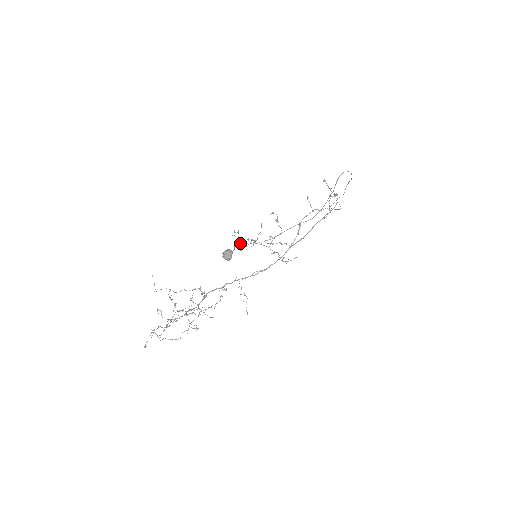
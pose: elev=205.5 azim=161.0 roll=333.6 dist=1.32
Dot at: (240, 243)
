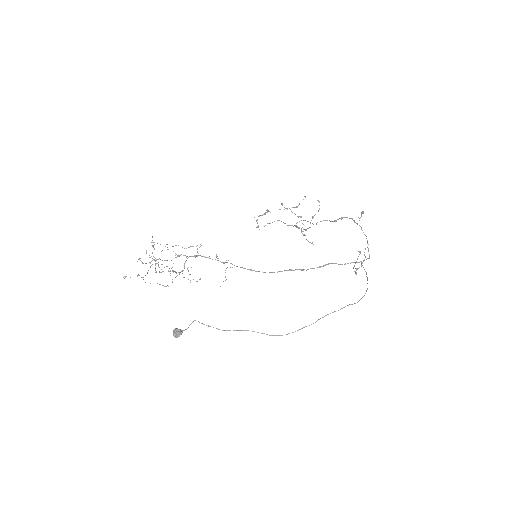
Dot at: (198, 321)
